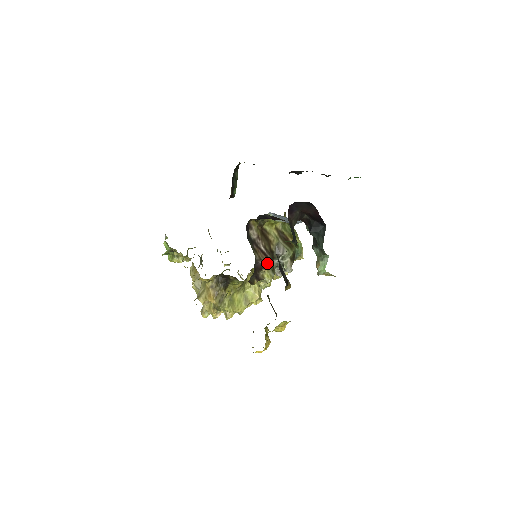
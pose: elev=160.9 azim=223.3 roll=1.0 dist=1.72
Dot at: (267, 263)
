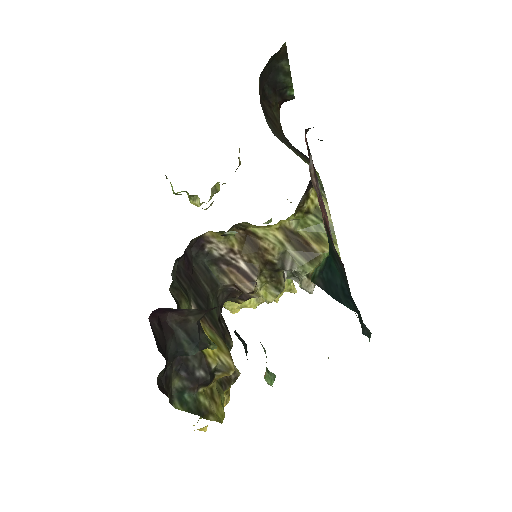
Dot at: (247, 290)
